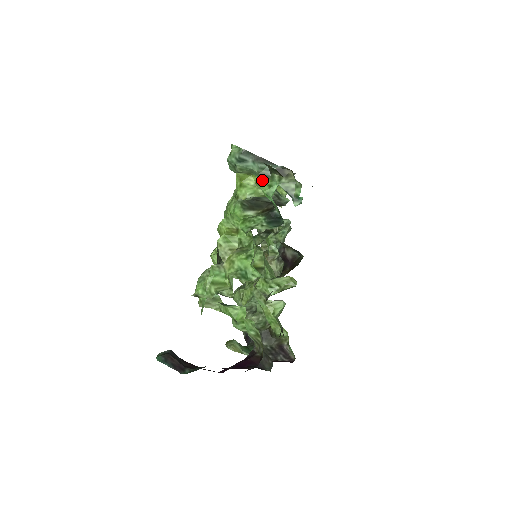
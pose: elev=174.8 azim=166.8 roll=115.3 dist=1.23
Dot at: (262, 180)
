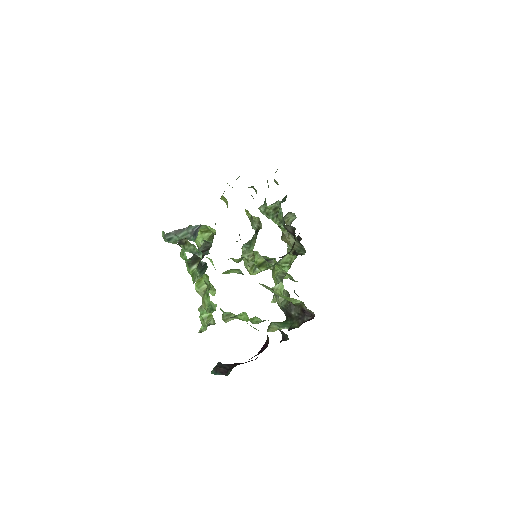
Dot at: occluded
